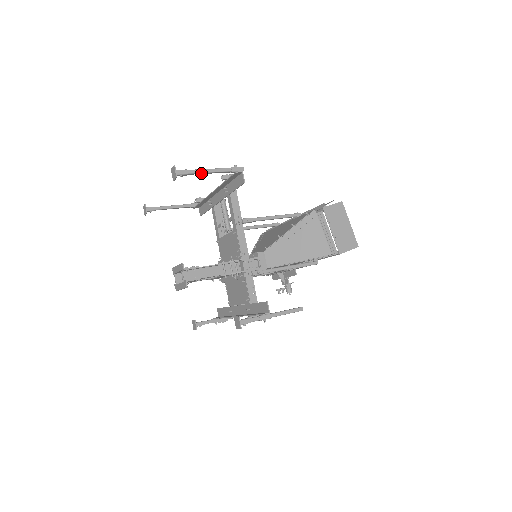
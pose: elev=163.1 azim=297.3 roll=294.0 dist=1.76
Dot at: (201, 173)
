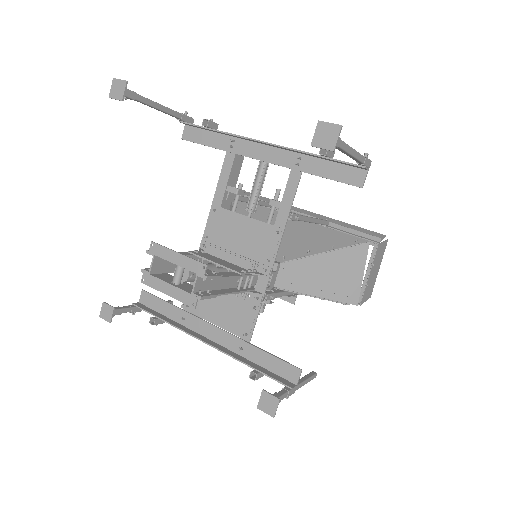
Dot at: (344, 151)
